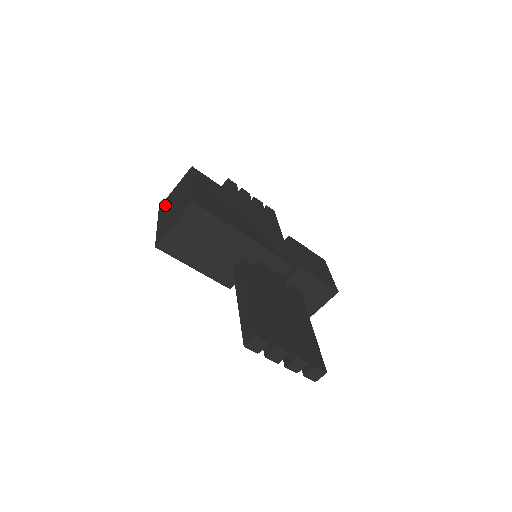
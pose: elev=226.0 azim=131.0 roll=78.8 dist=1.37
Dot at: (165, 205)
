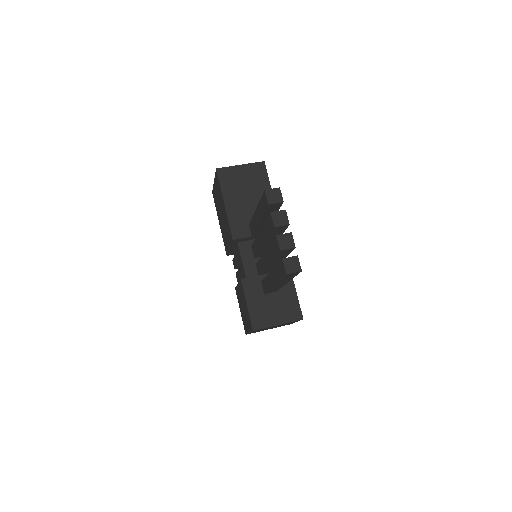
Dot at: occluded
